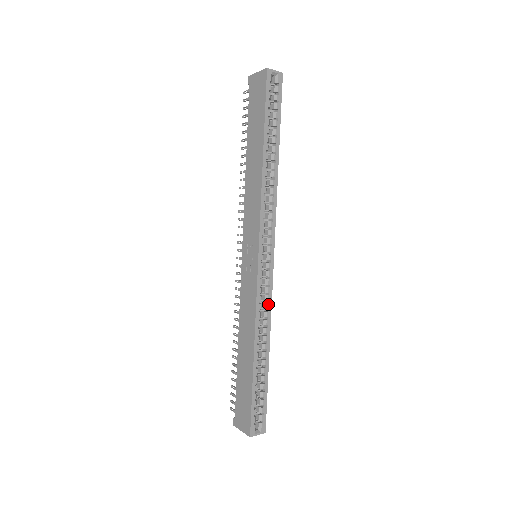
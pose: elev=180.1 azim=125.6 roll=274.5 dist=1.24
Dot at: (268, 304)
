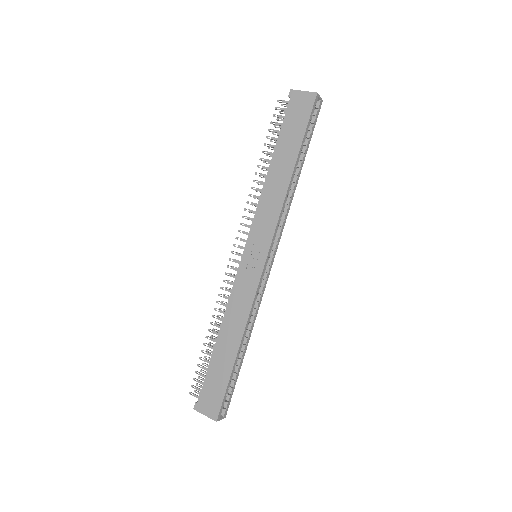
Dot at: (259, 302)
